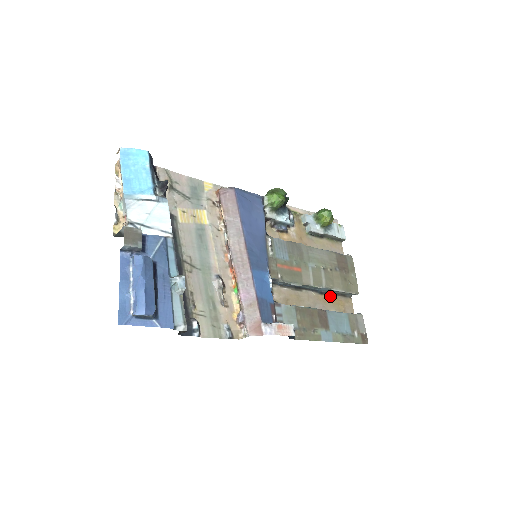
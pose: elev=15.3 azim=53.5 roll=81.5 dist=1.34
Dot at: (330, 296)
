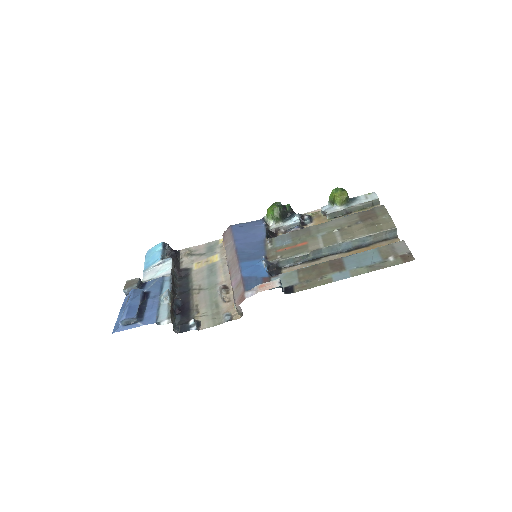
Dot at: (363, 248)
